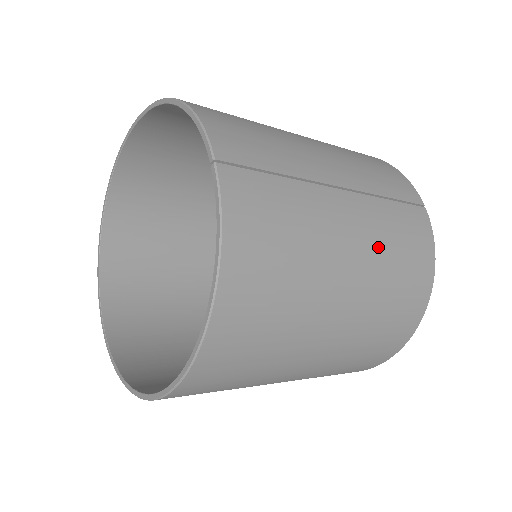
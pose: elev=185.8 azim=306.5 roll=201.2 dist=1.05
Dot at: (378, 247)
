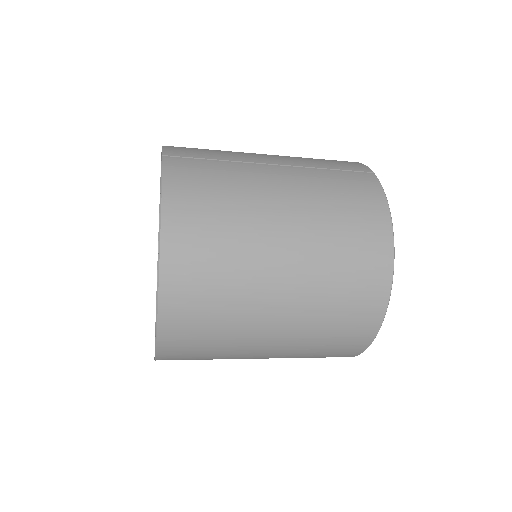
Dot at: (313, 195)
